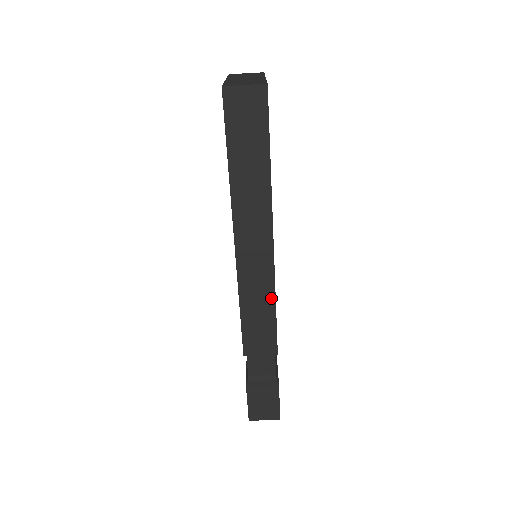
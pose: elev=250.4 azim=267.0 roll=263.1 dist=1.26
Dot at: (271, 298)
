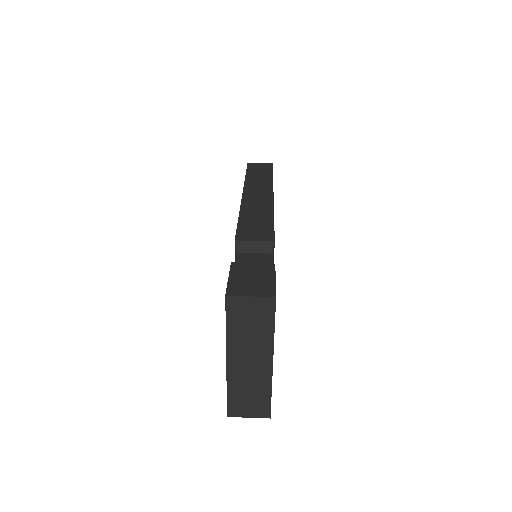
Dot at: (270, 213)
